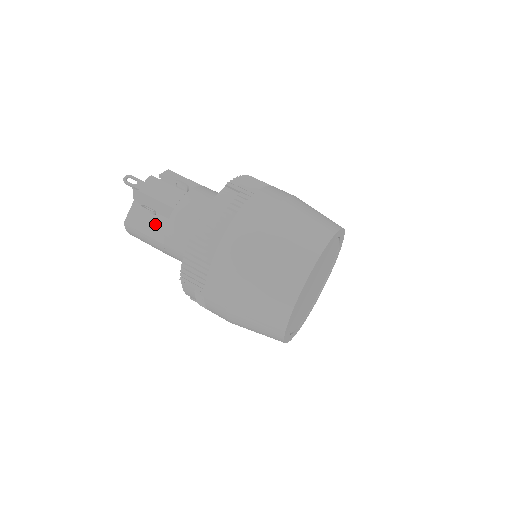
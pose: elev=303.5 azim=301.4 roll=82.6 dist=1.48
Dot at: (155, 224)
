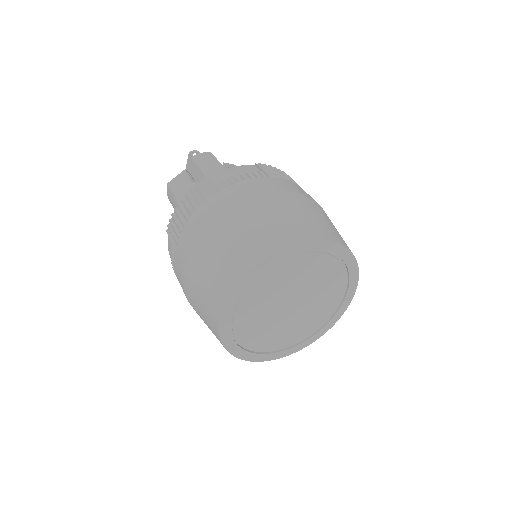
Dot at: (187, 191)
